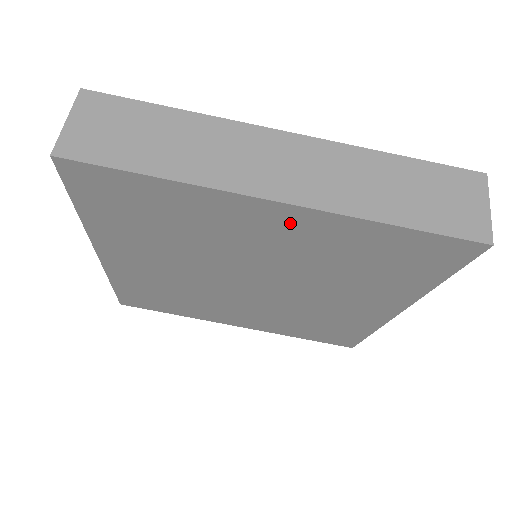
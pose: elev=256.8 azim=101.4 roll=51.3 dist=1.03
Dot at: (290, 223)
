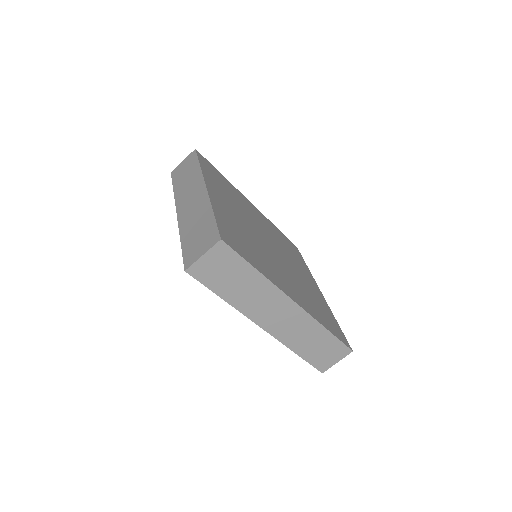
Dot at: occluded
